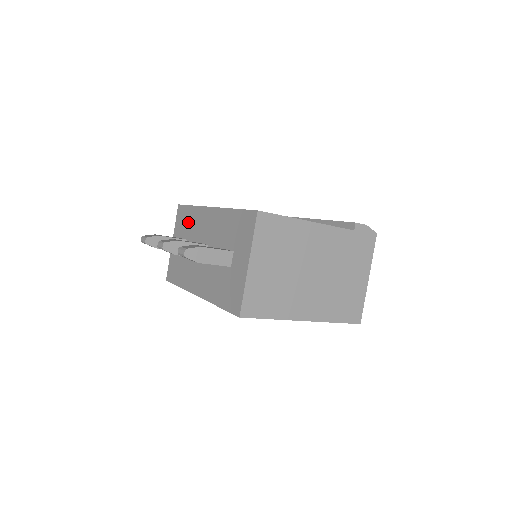
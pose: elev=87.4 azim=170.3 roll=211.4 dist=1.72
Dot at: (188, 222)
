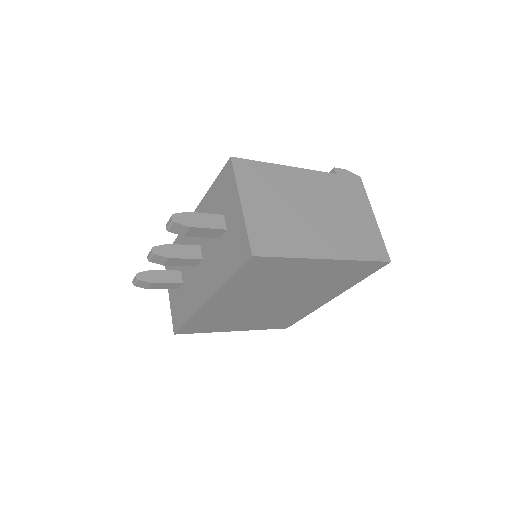
Dot at: occluded
